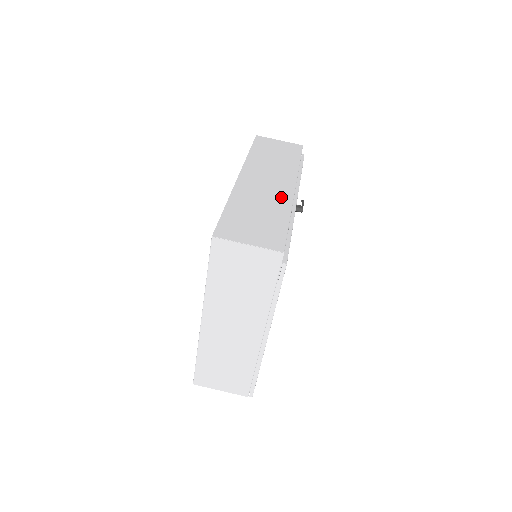
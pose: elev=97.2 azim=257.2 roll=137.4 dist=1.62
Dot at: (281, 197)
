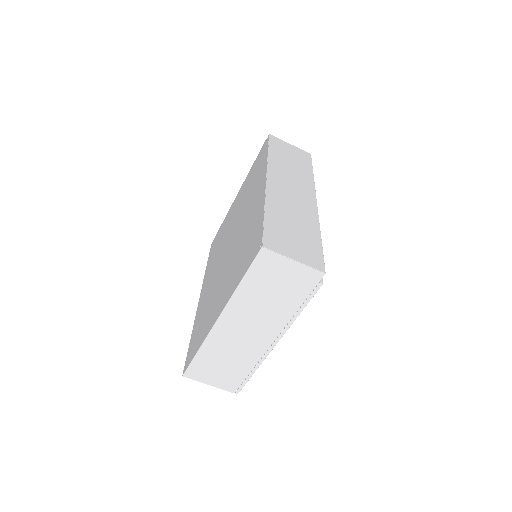
Dot at: (308, 210)
